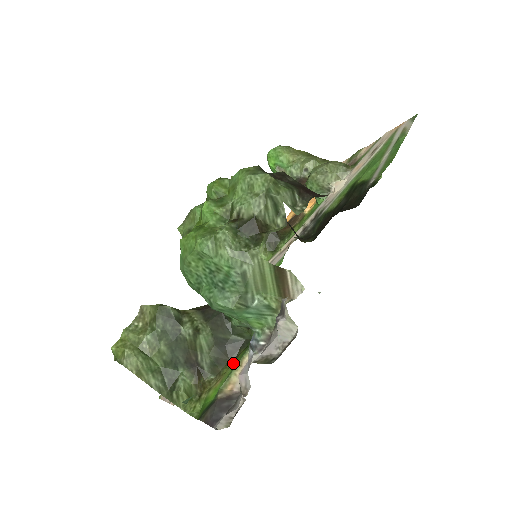
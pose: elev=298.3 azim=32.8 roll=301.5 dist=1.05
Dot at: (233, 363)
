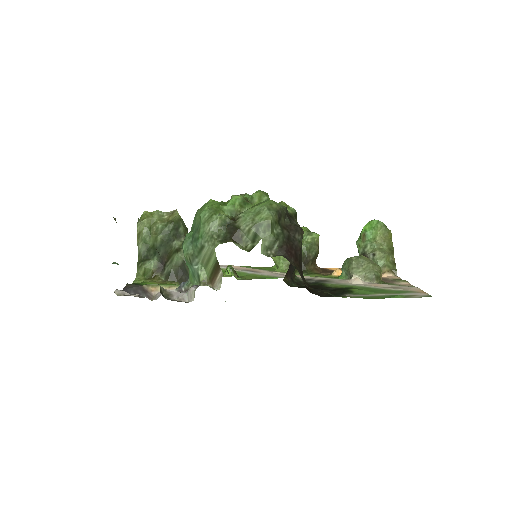
Dot at: (173, 284)
